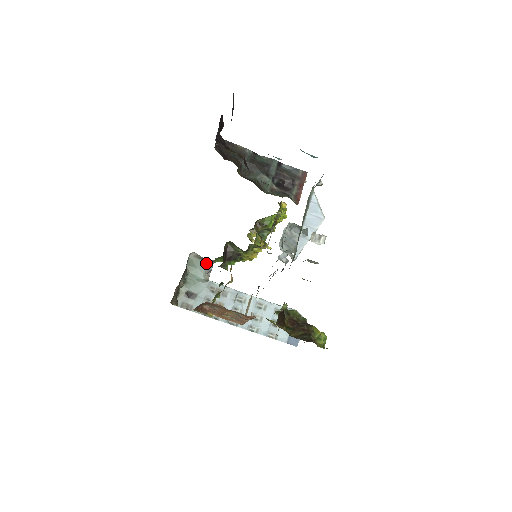
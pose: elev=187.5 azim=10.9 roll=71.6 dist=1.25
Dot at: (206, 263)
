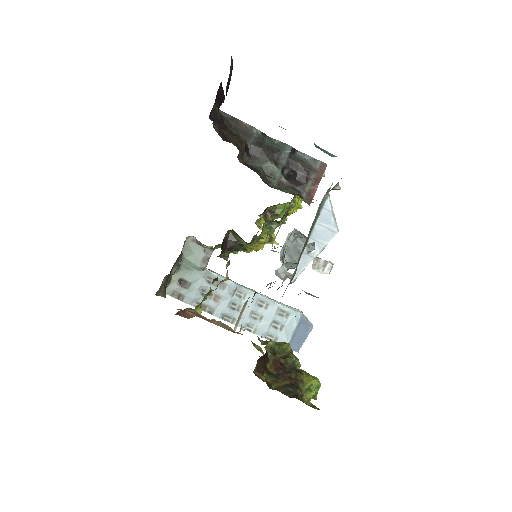
Dot at: (205, 249)
